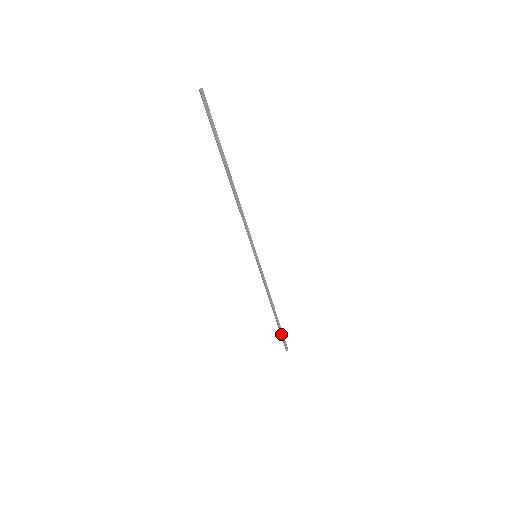
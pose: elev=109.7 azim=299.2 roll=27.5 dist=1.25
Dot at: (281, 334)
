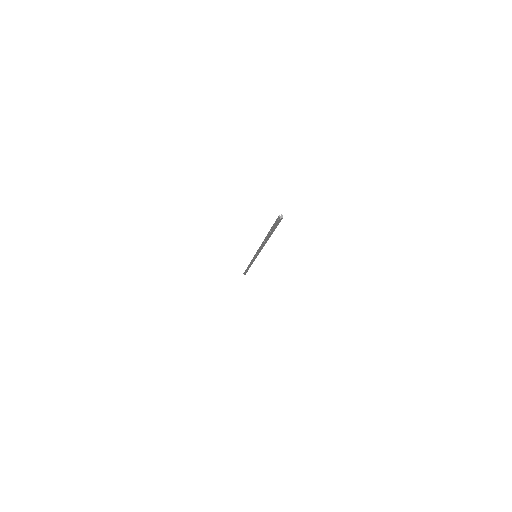
Dot at: occluded
